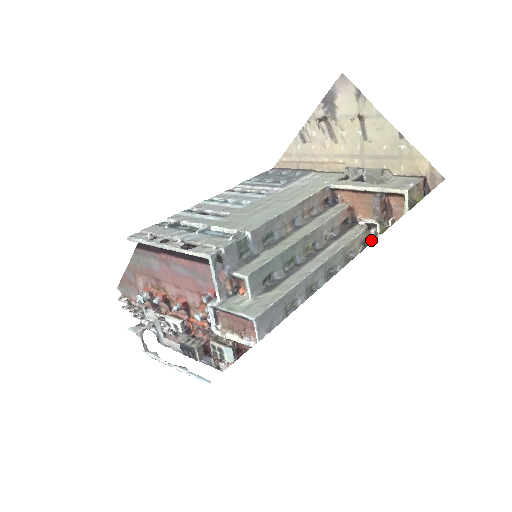
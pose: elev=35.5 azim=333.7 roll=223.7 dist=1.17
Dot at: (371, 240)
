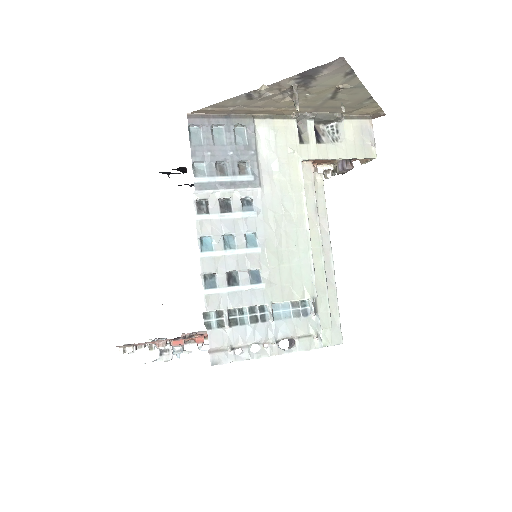
Dot at: occluded
